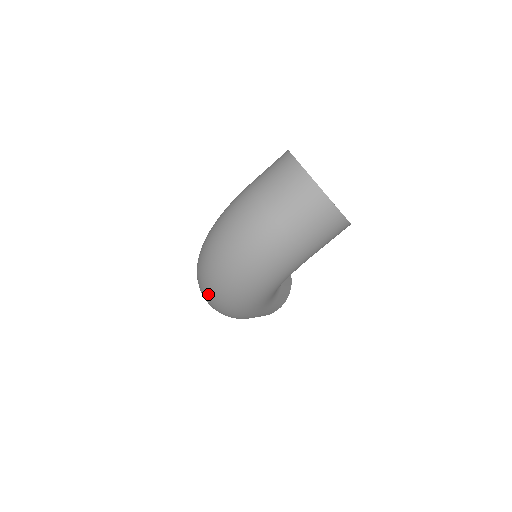
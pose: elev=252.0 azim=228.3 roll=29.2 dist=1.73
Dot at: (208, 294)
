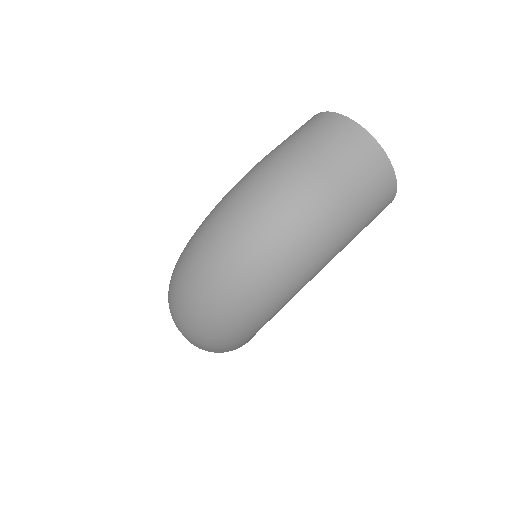
Dot at: (208, 303)
